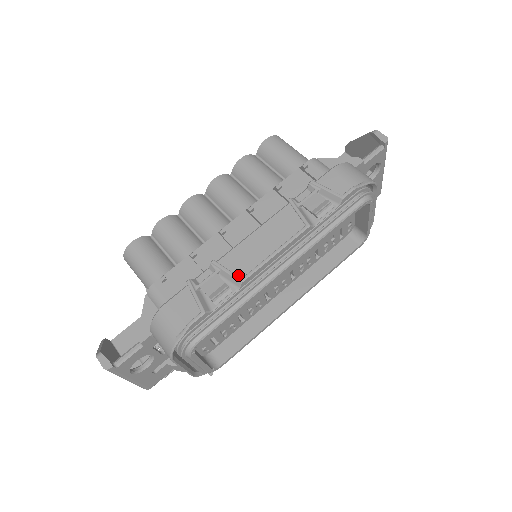
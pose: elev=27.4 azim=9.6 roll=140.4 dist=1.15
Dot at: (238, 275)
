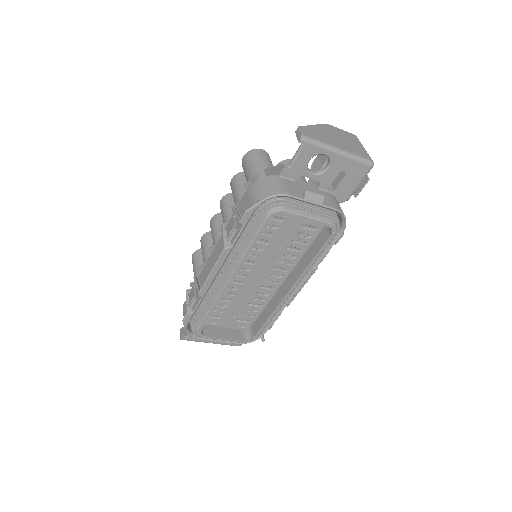
Dot at: occluded
